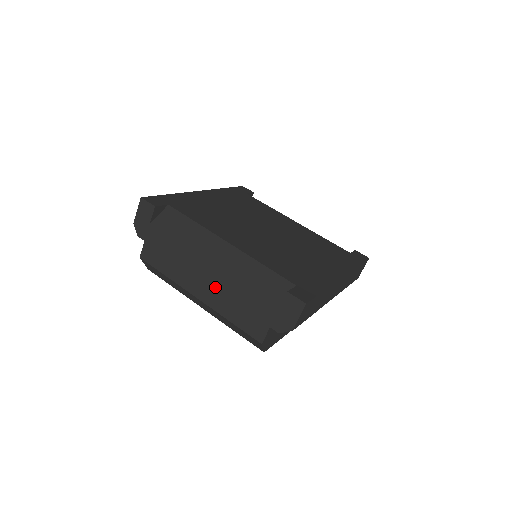
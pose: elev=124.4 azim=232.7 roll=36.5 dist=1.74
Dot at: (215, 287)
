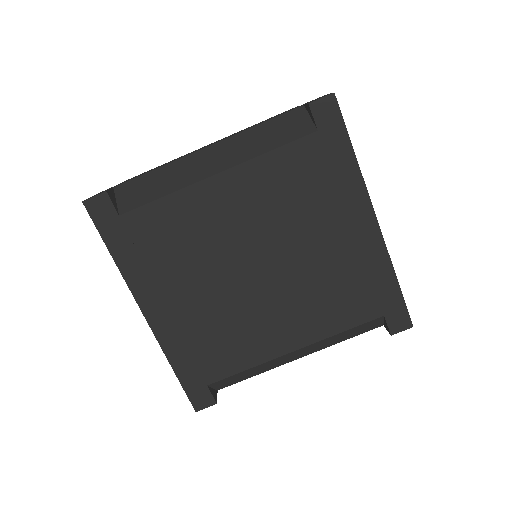
Dot at: occluded
